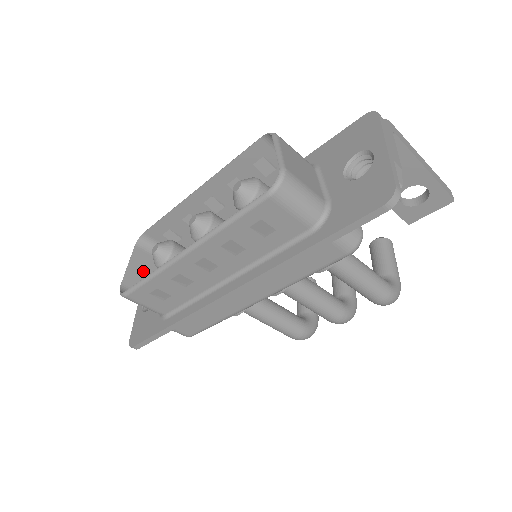
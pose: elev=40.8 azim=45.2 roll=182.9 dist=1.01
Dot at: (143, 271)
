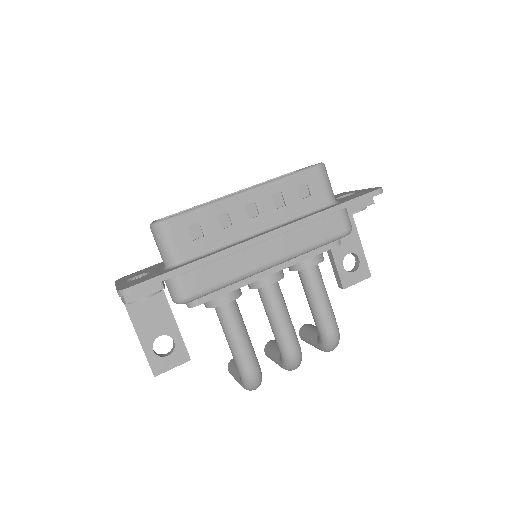
Dot at: occluded
